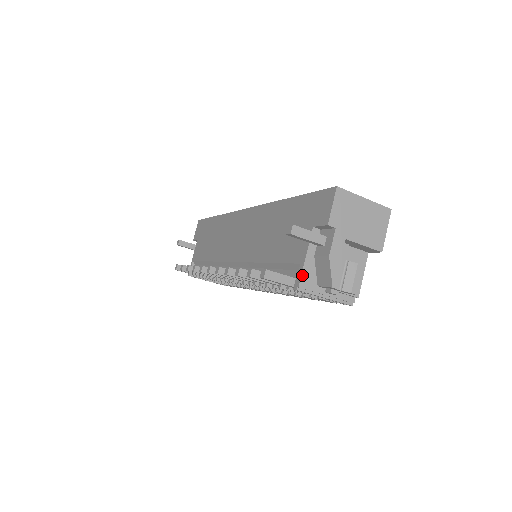
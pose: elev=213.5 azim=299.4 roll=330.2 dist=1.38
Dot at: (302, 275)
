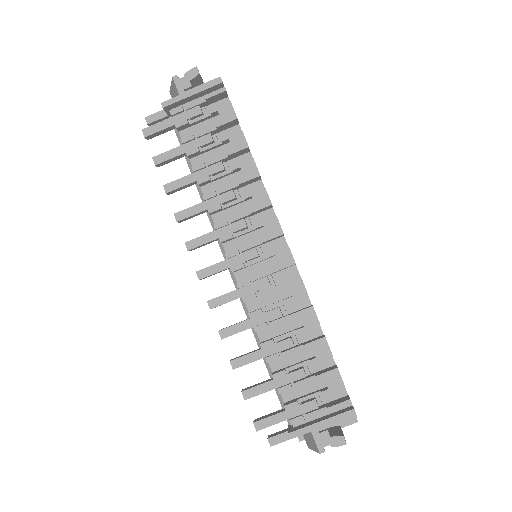
Dot at: occluded
